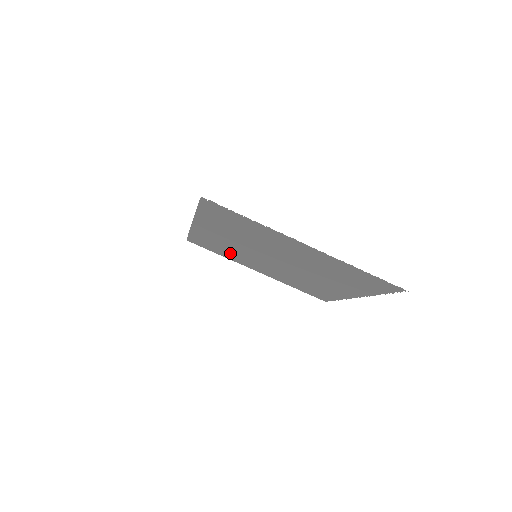
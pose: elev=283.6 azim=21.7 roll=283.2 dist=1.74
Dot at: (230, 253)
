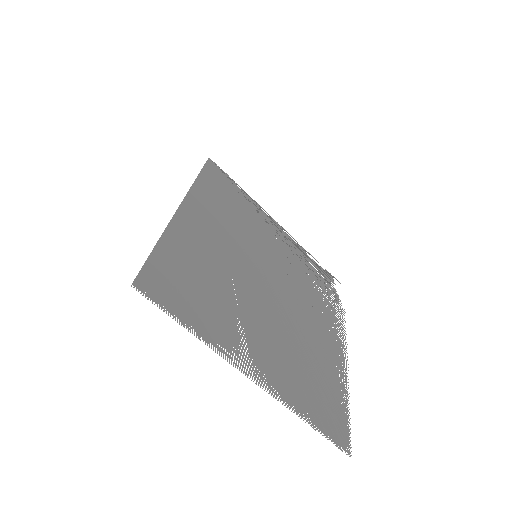
Dot at: (244, 212)
